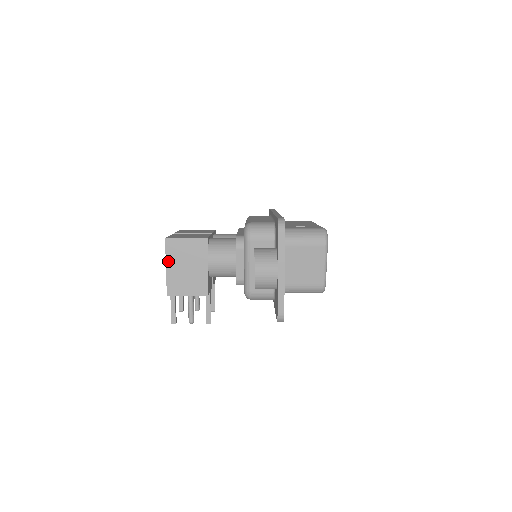
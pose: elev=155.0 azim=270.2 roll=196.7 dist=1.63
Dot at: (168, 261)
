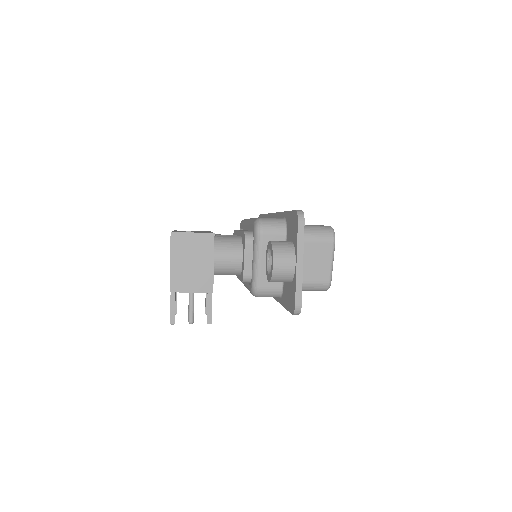
Dot at: (173, 256)
